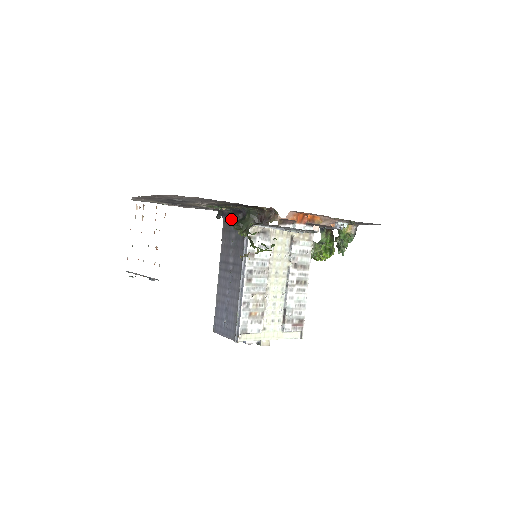
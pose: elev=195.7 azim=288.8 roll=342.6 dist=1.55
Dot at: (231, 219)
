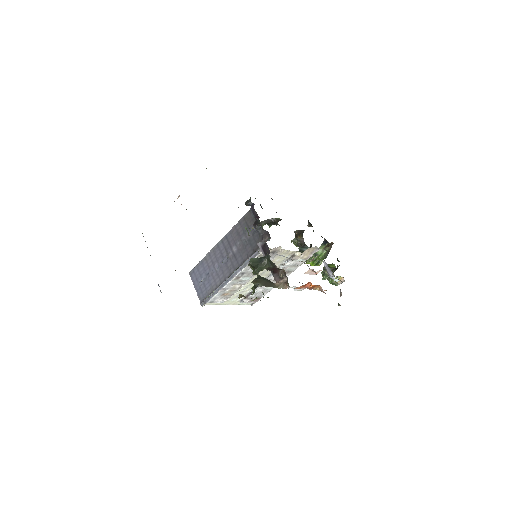
Dot at: (255, 225)
